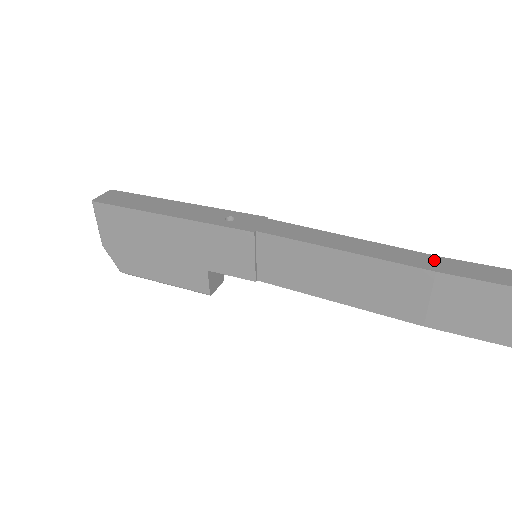
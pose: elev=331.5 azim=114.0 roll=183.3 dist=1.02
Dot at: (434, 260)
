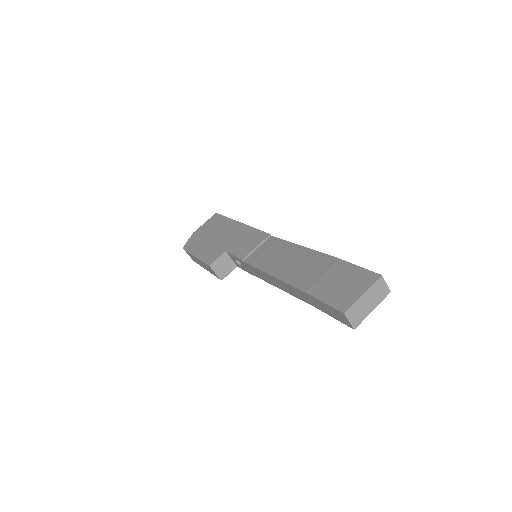
Dot at: occluded
